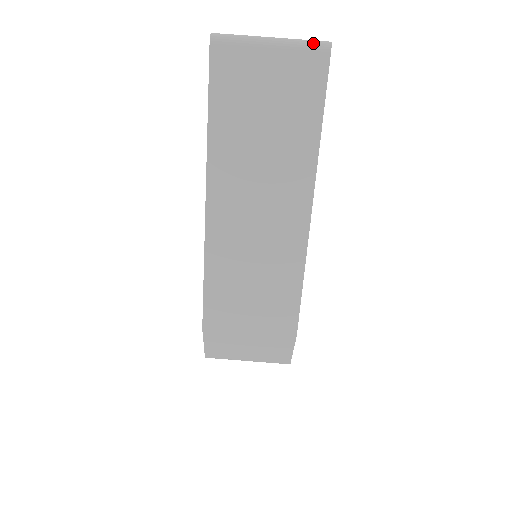
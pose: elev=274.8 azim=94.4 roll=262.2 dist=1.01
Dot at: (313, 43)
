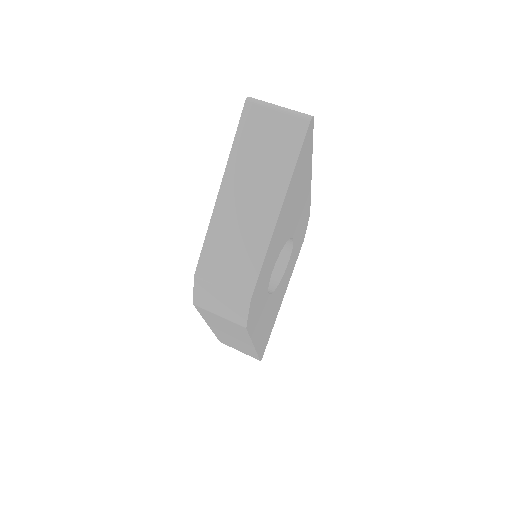
Dot at: (302, 114)
